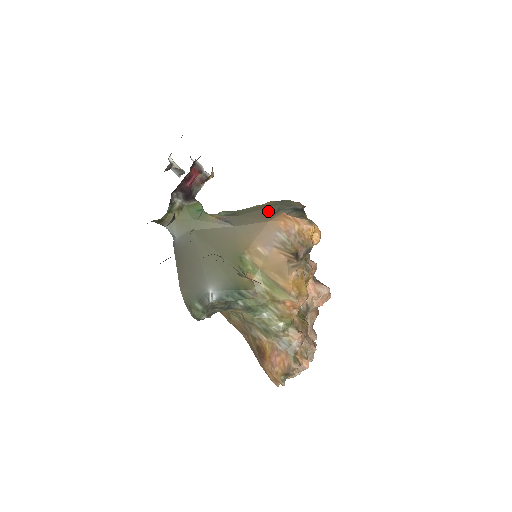
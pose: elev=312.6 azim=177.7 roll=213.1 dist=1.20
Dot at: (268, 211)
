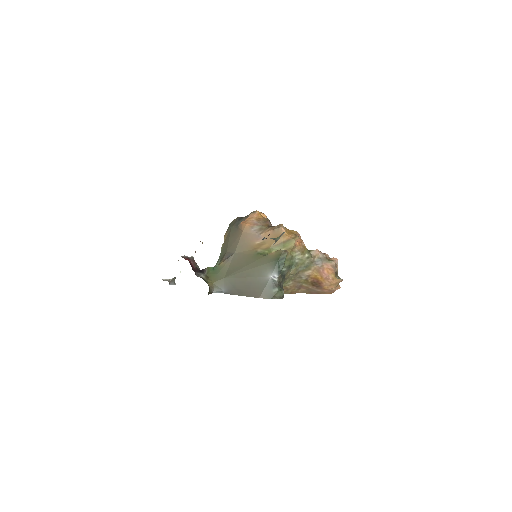
Dot at: (233, 233)
